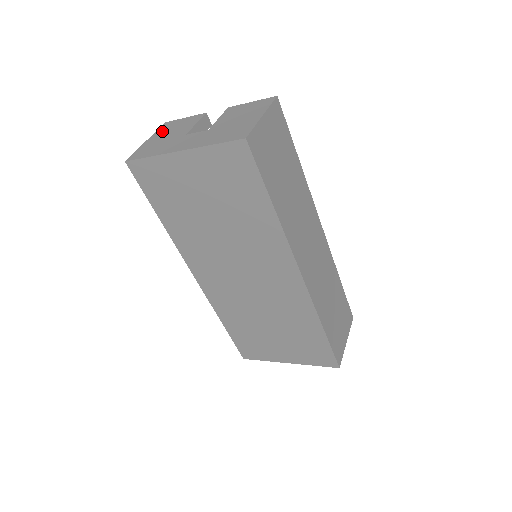
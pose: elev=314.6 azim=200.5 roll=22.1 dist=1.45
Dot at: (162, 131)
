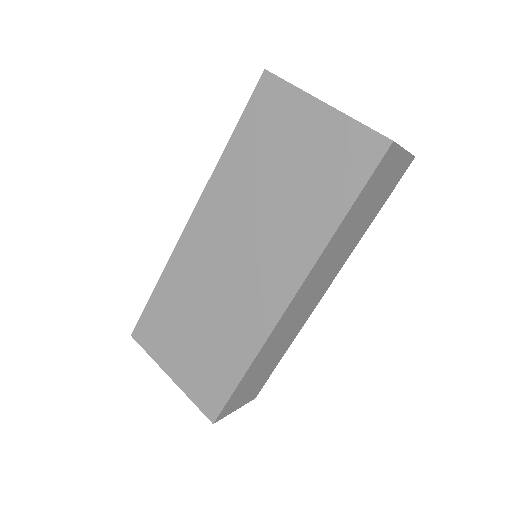
Dot at: occluded
